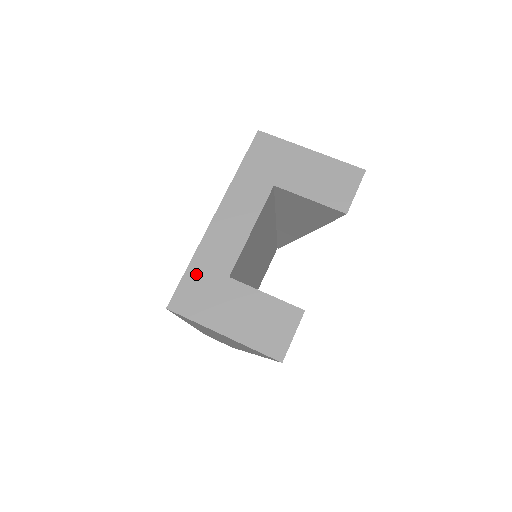
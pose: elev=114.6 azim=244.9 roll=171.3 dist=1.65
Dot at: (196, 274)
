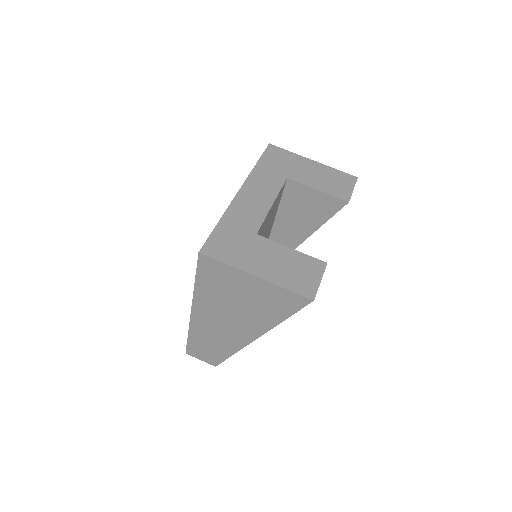
Dot at: (226, 229)
